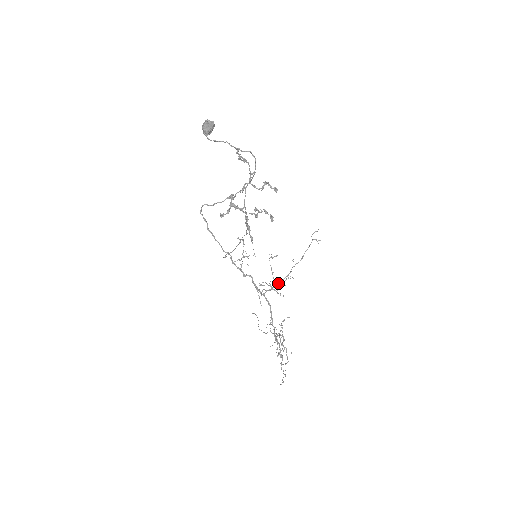
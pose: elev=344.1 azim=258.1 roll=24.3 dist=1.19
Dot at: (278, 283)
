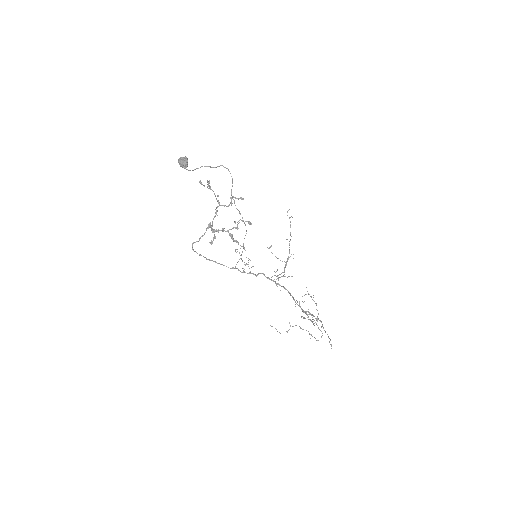
Dot at: (286, 262)
